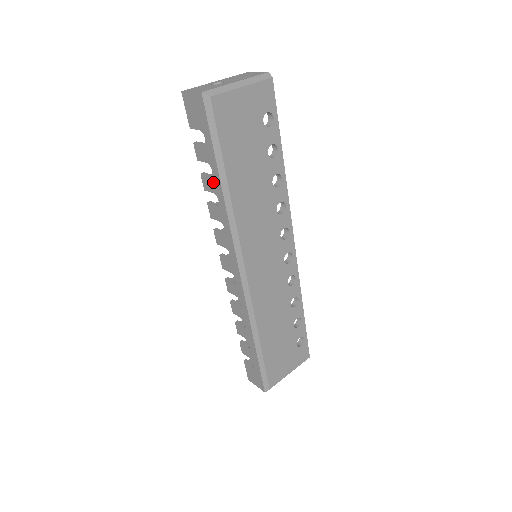
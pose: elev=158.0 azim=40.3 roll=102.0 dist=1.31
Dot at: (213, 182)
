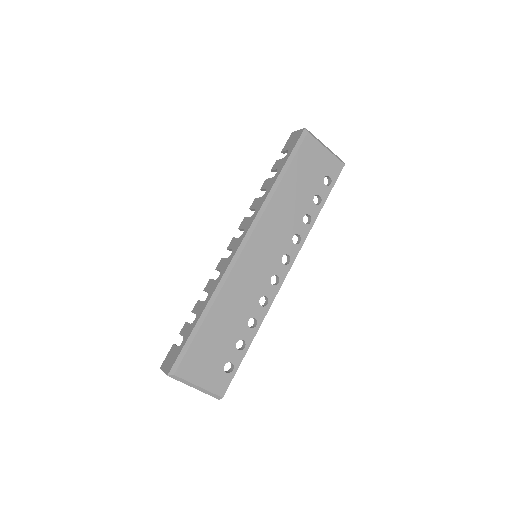
Dot at: (271, 180)
